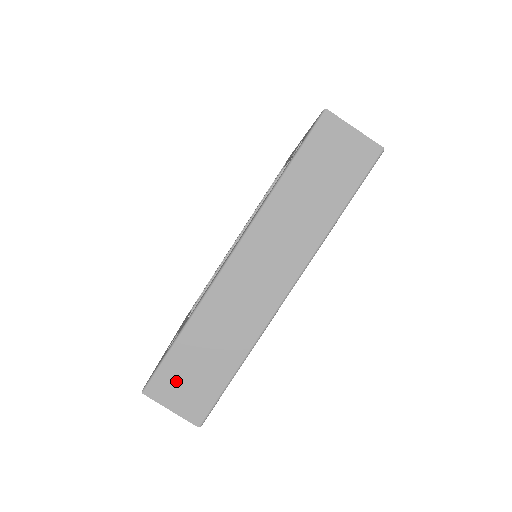
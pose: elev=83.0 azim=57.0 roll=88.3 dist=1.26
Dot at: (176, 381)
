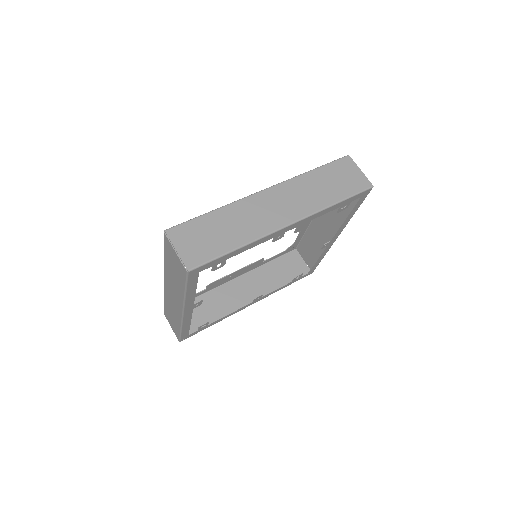
Dot at: (191, 235)
